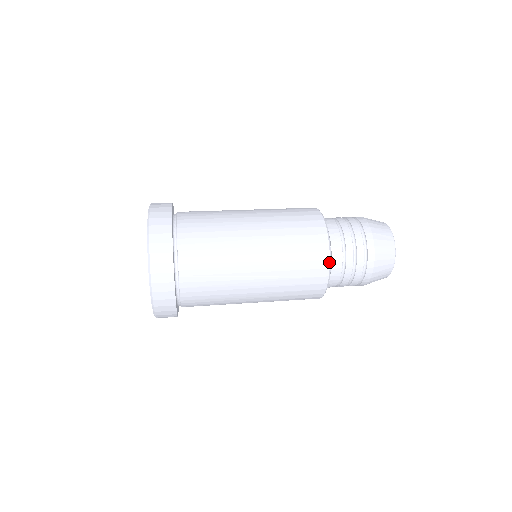
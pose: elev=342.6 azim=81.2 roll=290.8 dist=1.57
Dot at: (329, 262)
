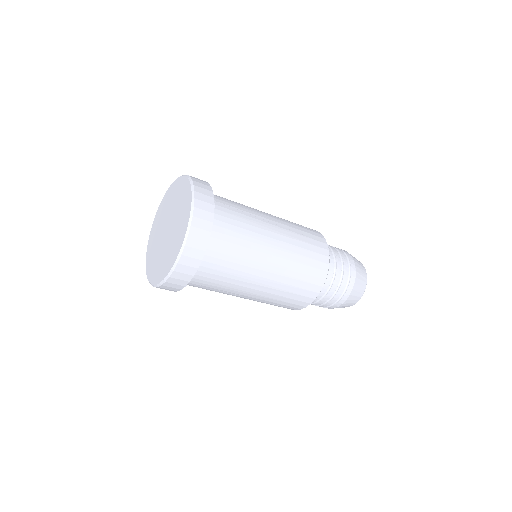
Dot at: (323, 236)
